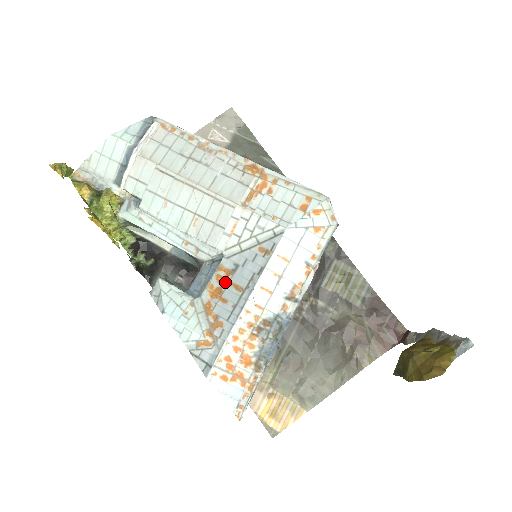
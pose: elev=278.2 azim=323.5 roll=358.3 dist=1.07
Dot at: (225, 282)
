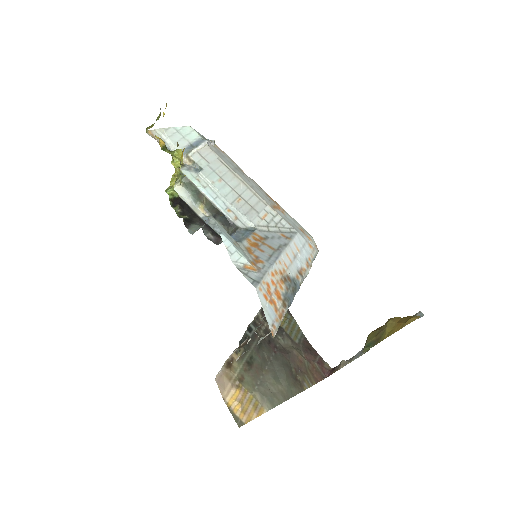
Dot at: (260, 242)
